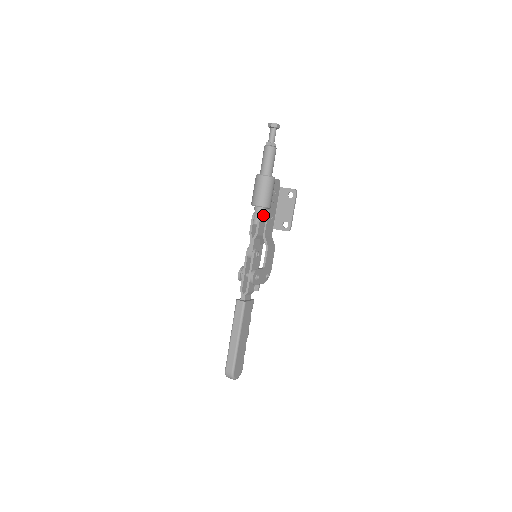
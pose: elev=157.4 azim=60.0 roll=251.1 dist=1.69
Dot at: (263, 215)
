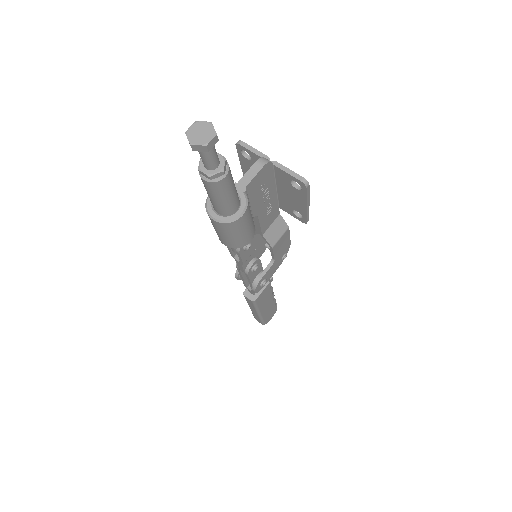
Dot at: occluded
